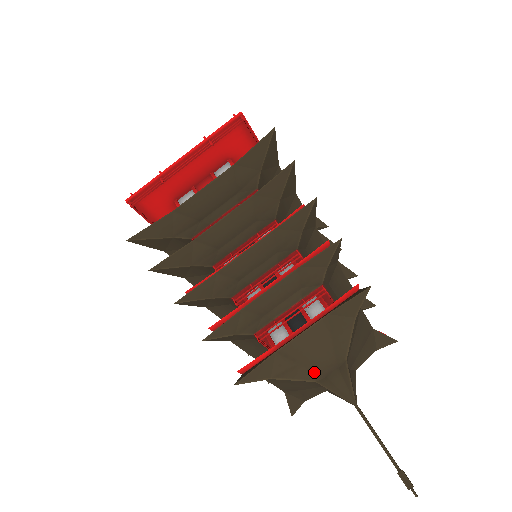
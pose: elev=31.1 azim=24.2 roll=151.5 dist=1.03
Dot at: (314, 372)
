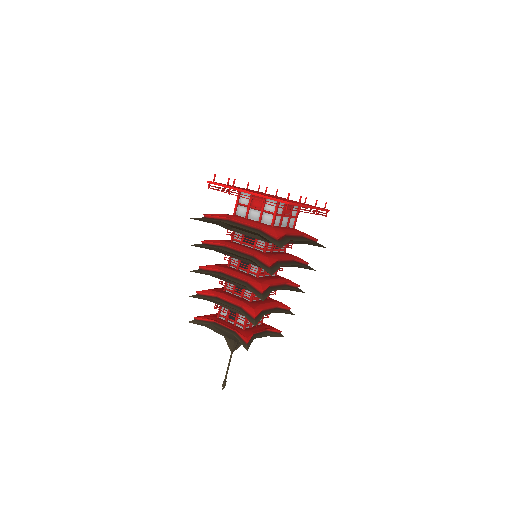
Dot at: (224, 335)
